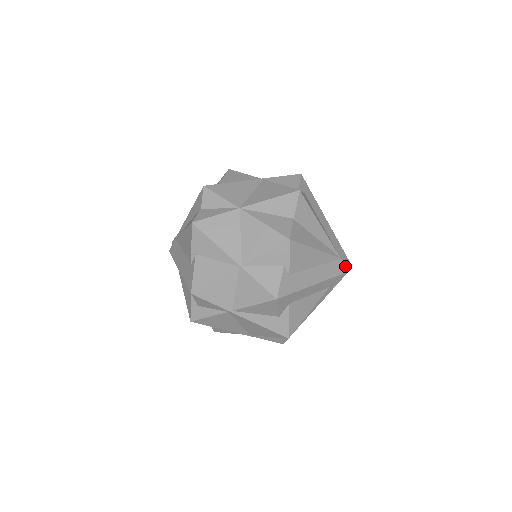
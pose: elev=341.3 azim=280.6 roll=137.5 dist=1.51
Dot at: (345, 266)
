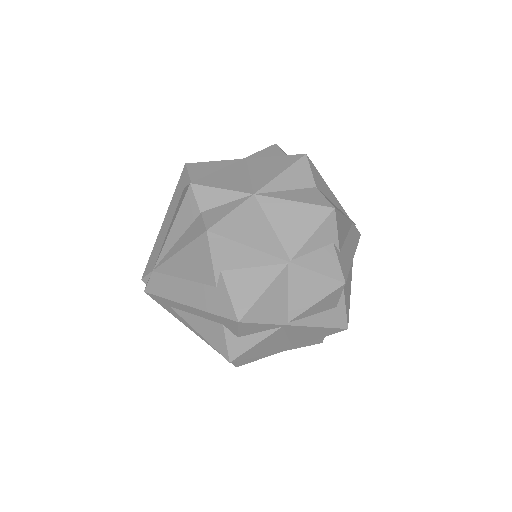
Dot at: (357, 229)
